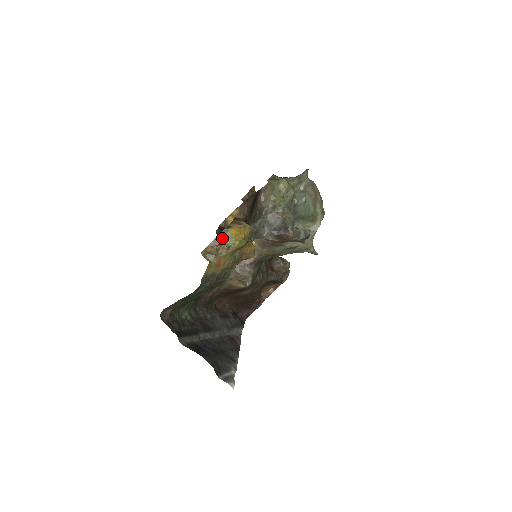
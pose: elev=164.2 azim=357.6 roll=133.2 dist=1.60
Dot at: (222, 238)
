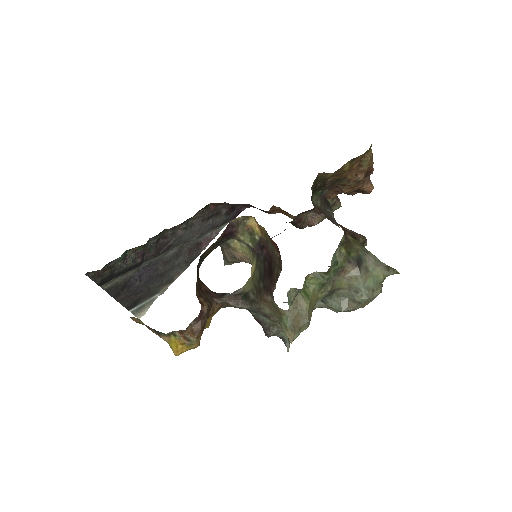
Dot at: (157, 333)
